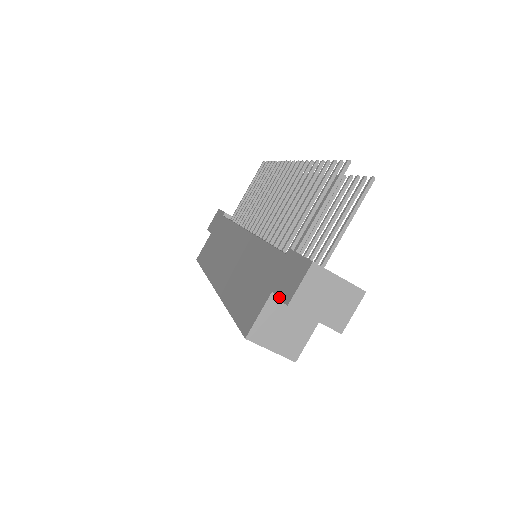
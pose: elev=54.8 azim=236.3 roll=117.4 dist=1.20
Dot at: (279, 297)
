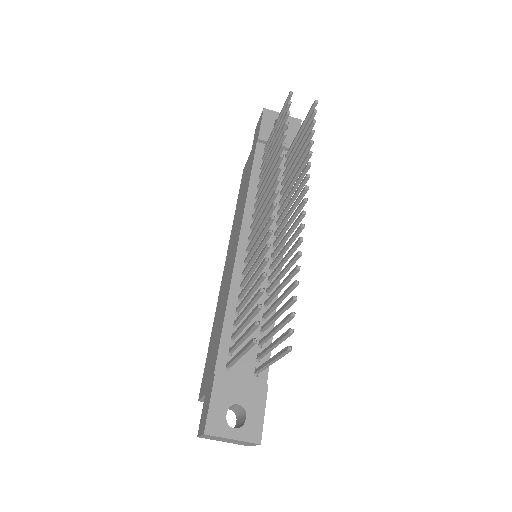
Dot at: (201, 414)
